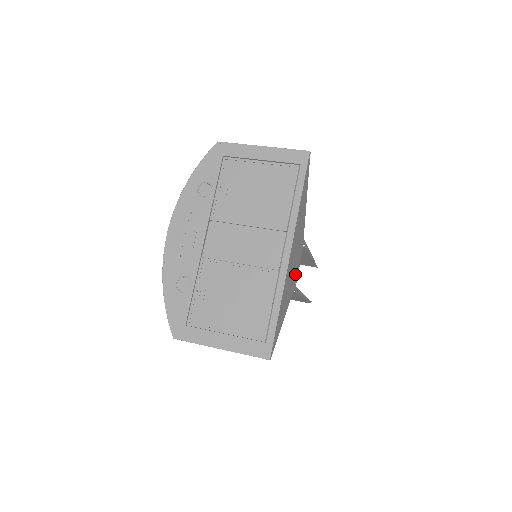
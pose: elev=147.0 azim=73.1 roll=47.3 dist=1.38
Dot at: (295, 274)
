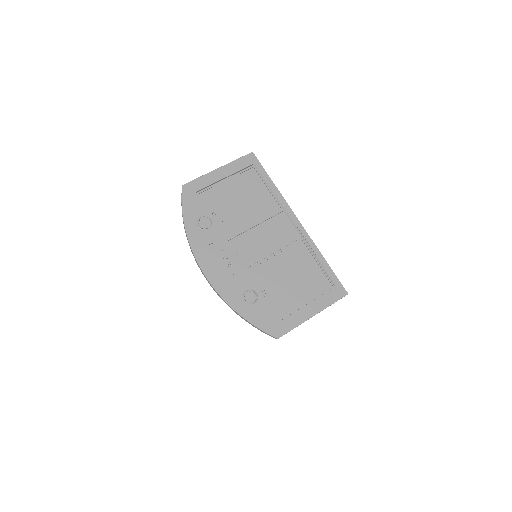
Dot at: occluded
